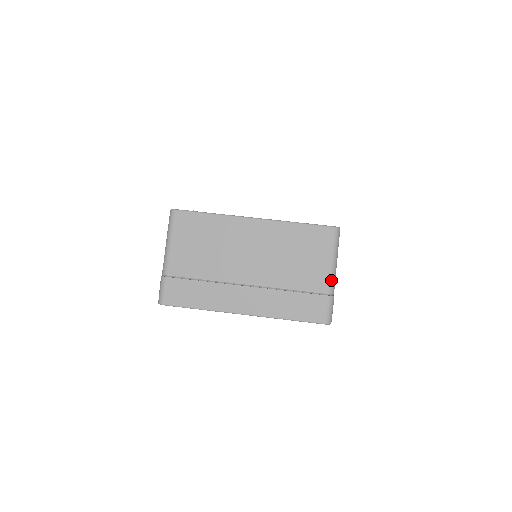
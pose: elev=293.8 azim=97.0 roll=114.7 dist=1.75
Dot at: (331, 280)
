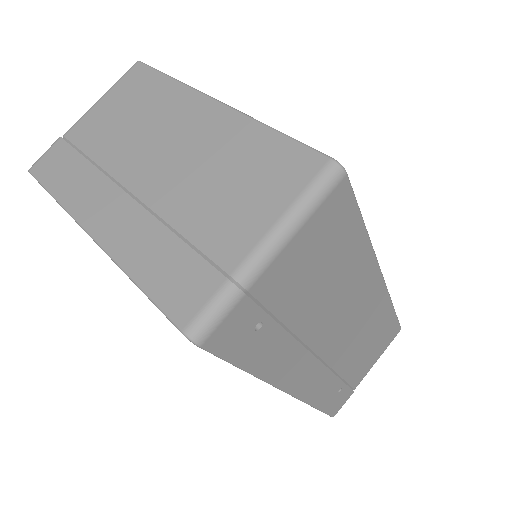
Dot at: (256, 253)
